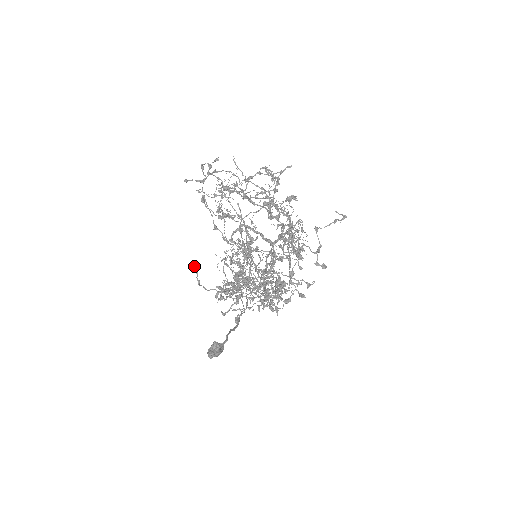
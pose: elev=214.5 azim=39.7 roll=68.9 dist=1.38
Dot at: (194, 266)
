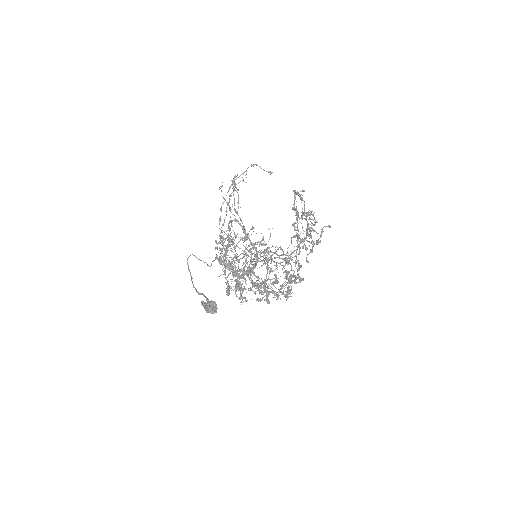
Dot at: occluded
